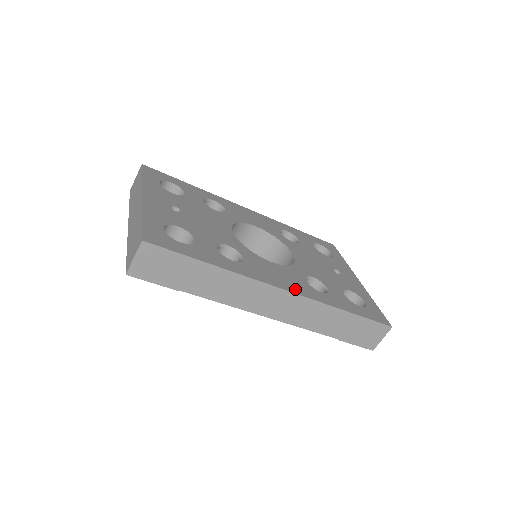
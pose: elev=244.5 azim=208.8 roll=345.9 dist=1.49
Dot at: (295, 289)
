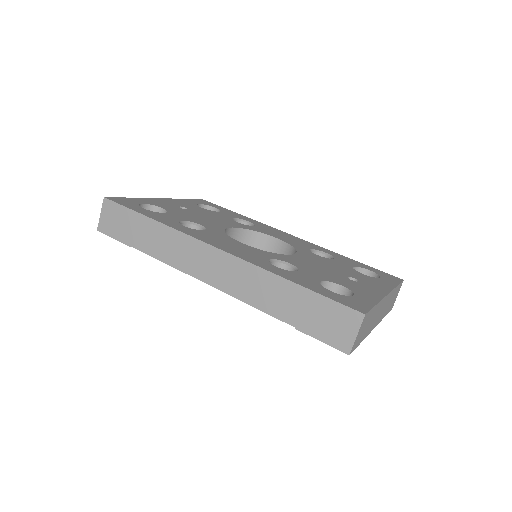
Dot at: (234, 252)
